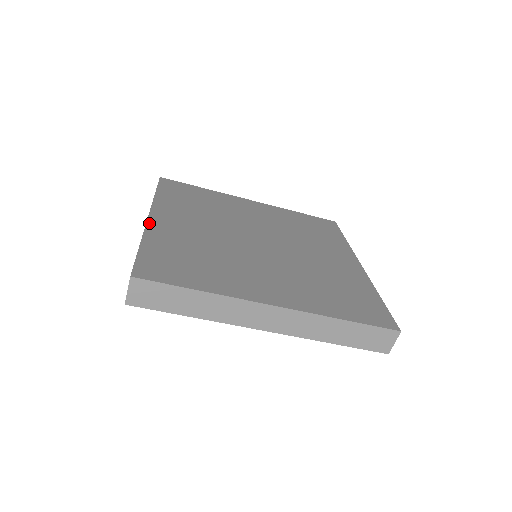
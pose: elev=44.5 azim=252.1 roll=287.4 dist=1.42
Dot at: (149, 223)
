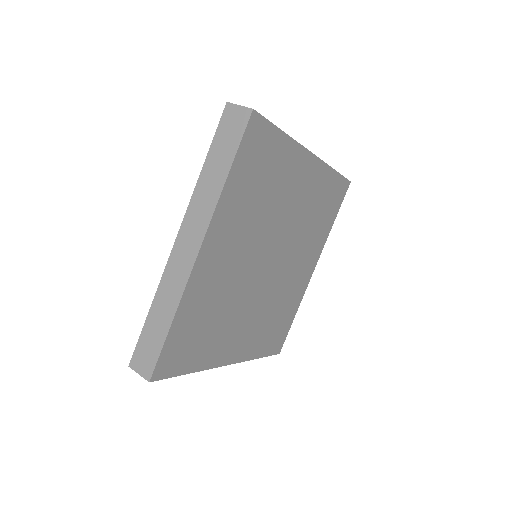
Dot at: (194, 272)
